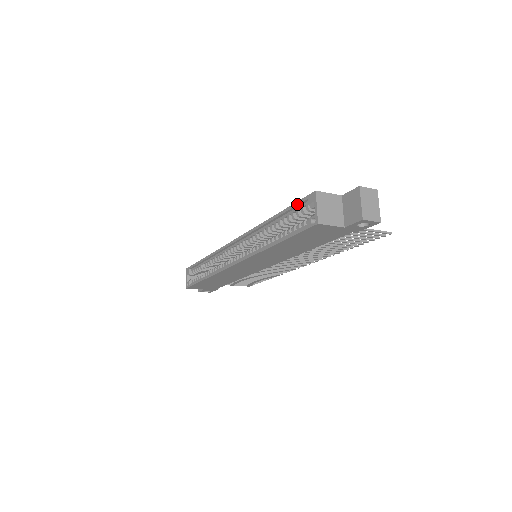
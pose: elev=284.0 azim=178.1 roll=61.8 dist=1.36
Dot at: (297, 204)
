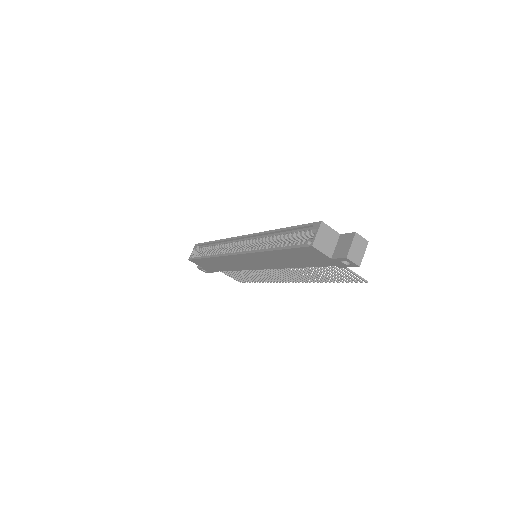
Dot at: (304, 226)
